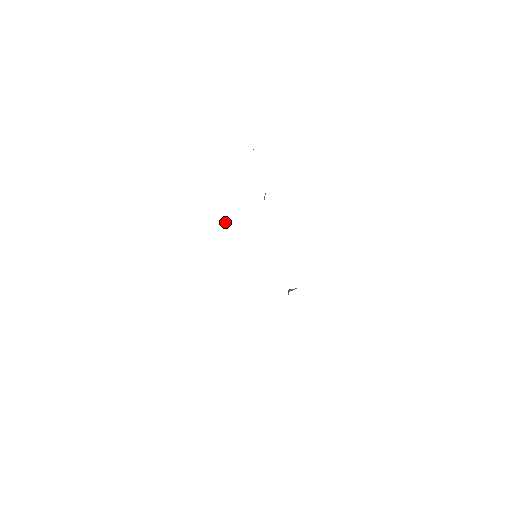
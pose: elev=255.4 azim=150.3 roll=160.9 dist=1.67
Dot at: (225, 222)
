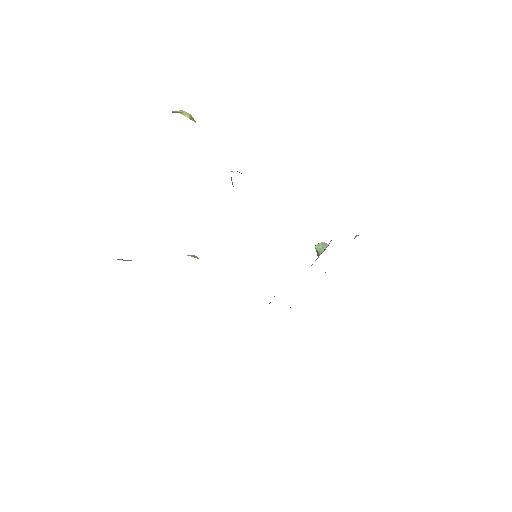
Dot at: occluded
